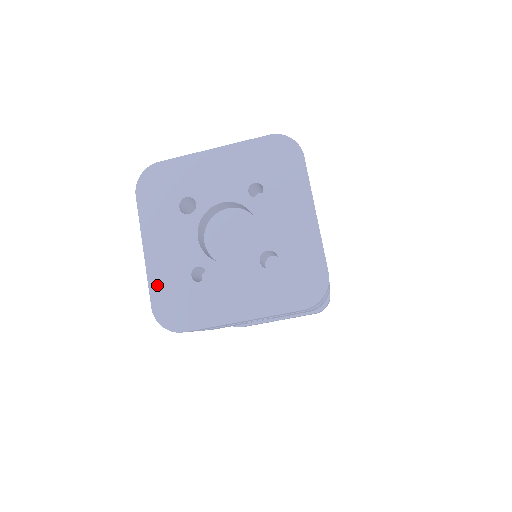
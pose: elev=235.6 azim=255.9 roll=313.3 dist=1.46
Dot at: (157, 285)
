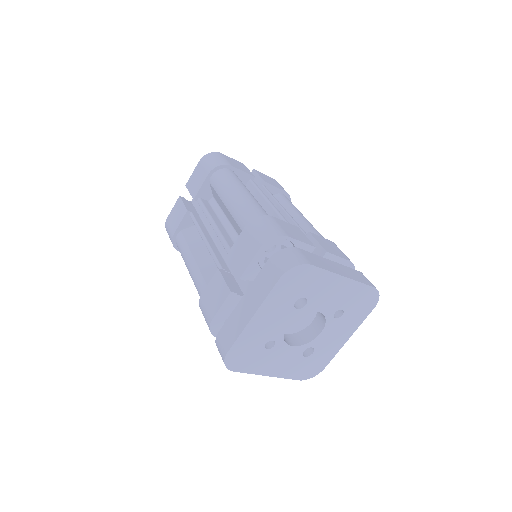
Dot at: (242, 341)
